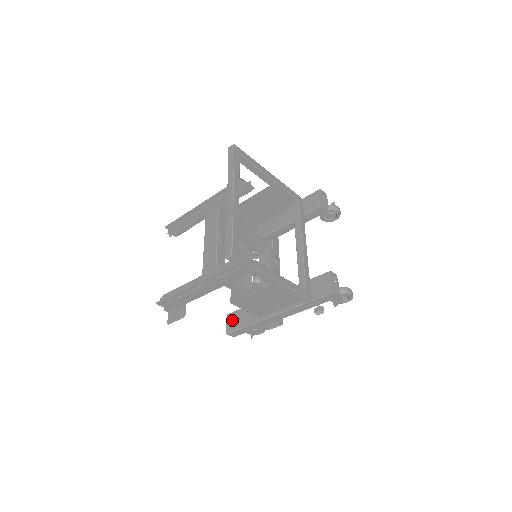
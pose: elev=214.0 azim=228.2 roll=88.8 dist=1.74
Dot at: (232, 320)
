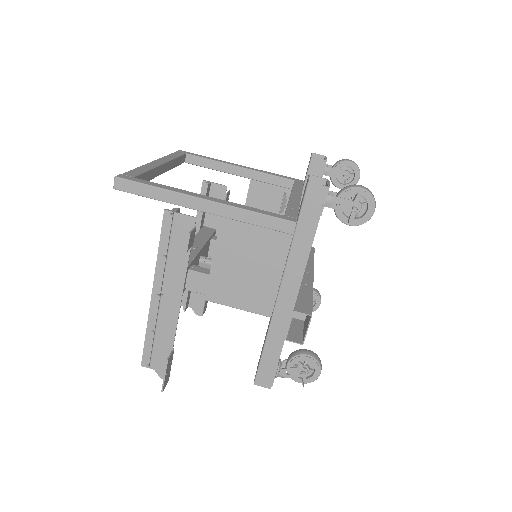
Dot at: occluded
